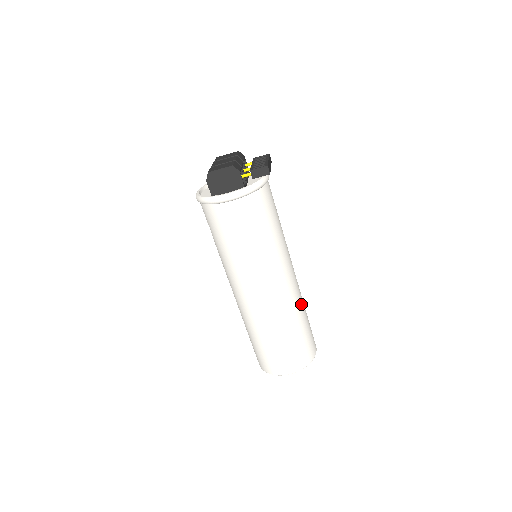
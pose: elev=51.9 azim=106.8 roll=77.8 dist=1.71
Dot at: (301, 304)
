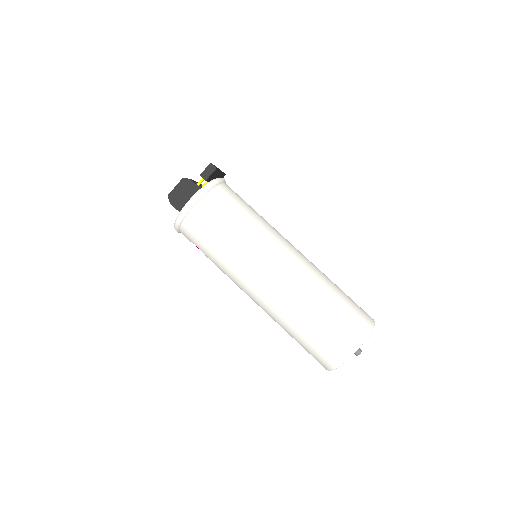
Dot at: (323, 276)
